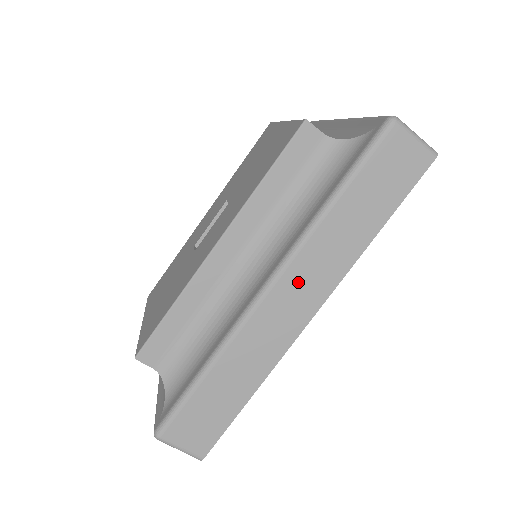
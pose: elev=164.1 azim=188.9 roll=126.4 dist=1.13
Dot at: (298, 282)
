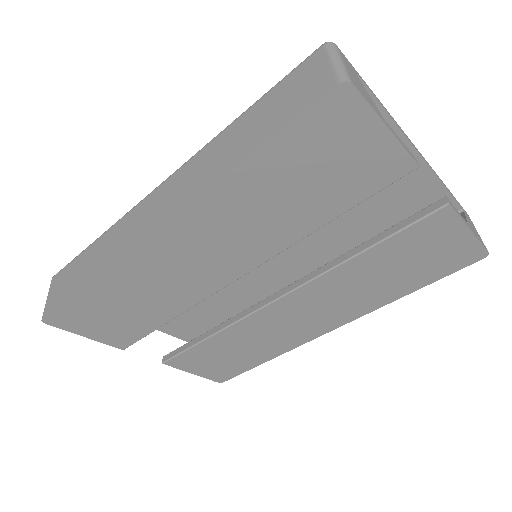
Dot at: (172, 188)
